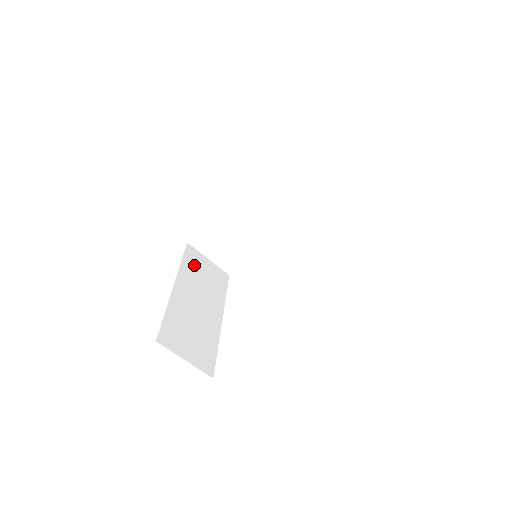
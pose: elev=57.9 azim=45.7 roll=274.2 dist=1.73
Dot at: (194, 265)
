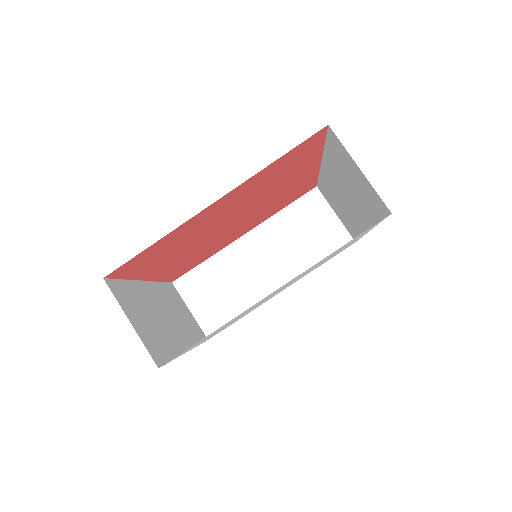
Dot at: (173, 297)
